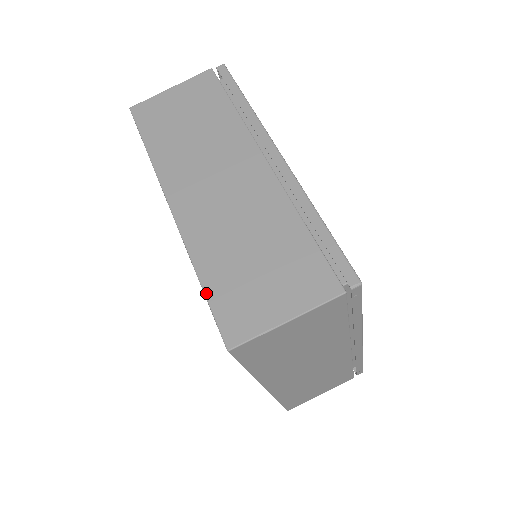
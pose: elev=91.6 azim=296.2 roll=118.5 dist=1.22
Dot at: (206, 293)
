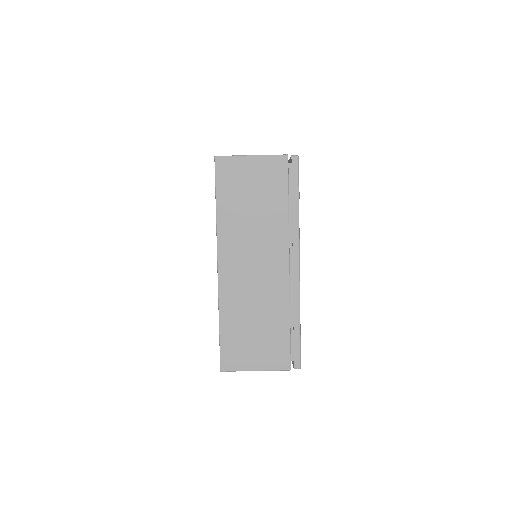
Dot at: (220, 335)
